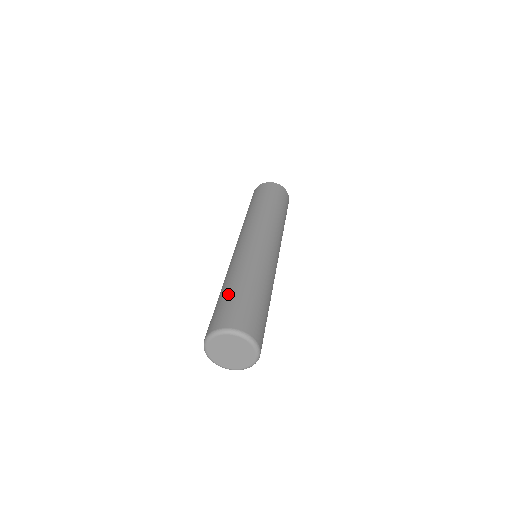
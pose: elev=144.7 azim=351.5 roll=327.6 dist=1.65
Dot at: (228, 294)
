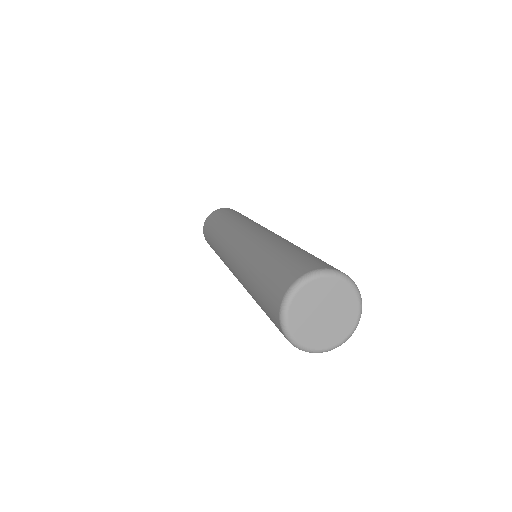
Dot at: (259, 278)
